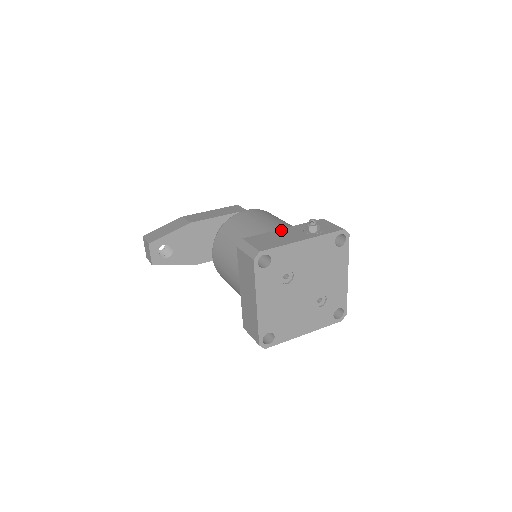
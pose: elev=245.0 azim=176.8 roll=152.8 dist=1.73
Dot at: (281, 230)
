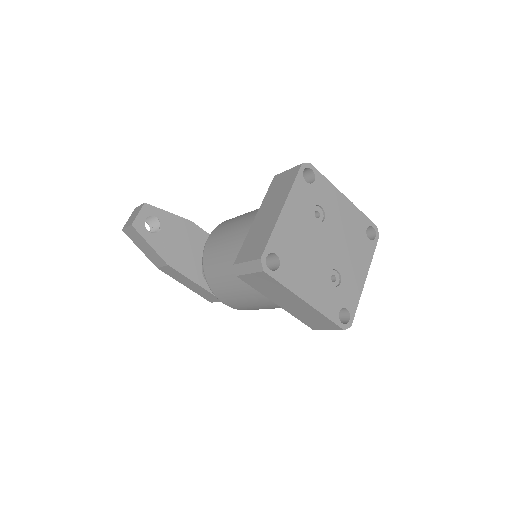
Dot at: occluded
